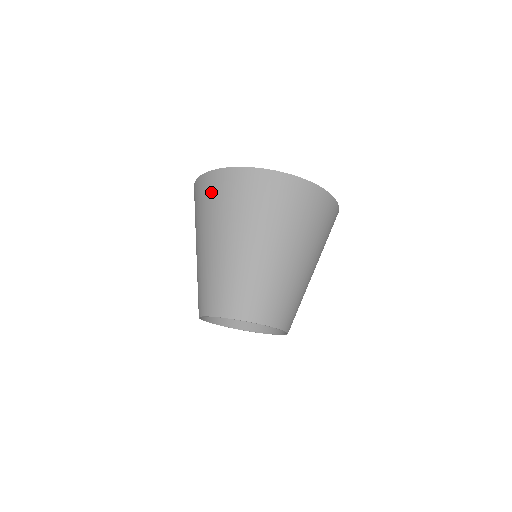
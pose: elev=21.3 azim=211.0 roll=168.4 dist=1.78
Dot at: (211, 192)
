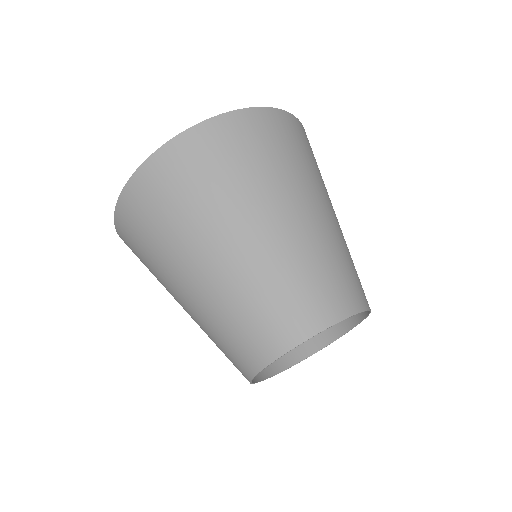
Dot at: (134, 235)
